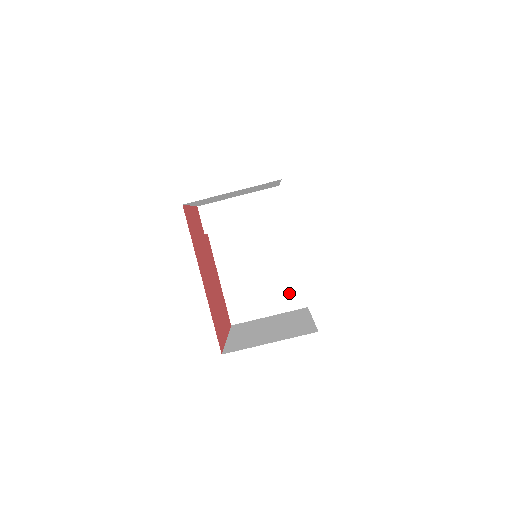
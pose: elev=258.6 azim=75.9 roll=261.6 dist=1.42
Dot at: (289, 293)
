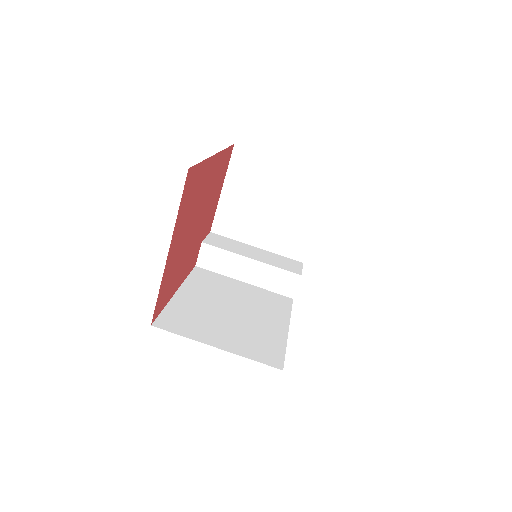
Dot at: (262, 345)
